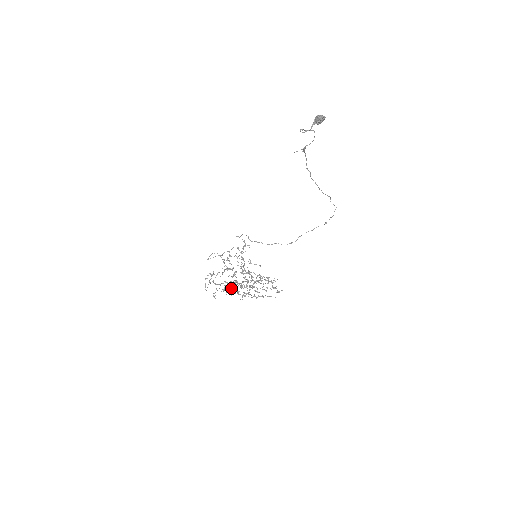
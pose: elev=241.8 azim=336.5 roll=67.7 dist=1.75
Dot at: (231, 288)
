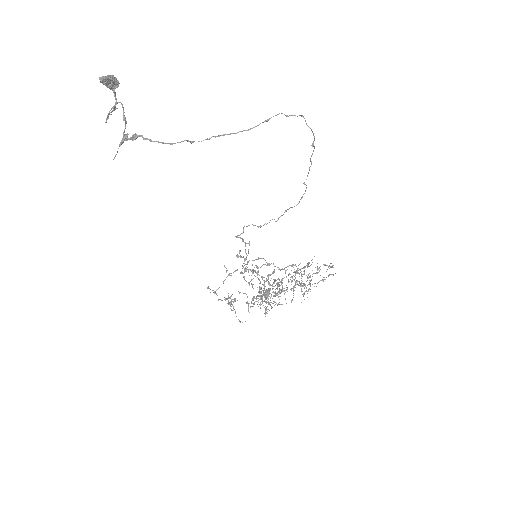
Dot at: (267, 302)
